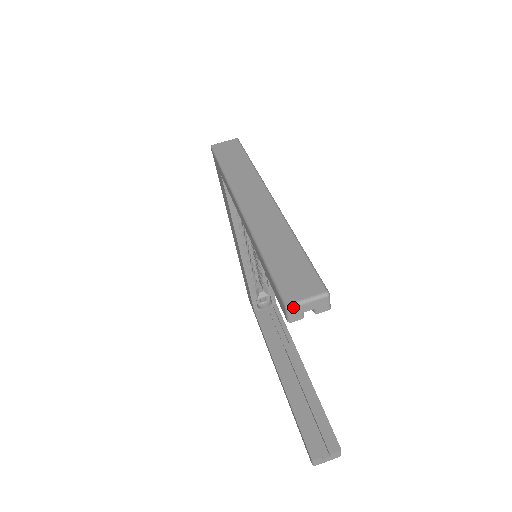
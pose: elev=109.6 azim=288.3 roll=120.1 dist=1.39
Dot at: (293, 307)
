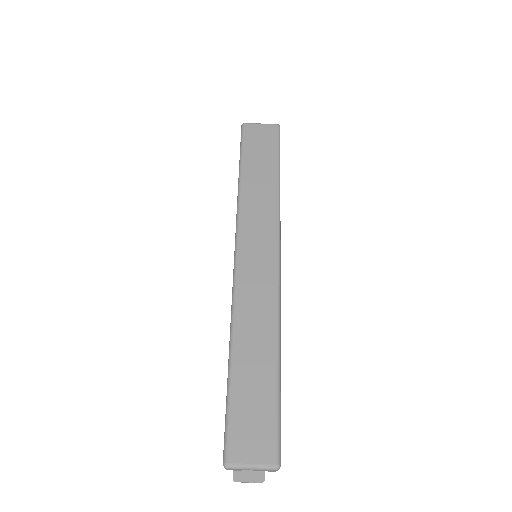
Dot at: (232, 468)
